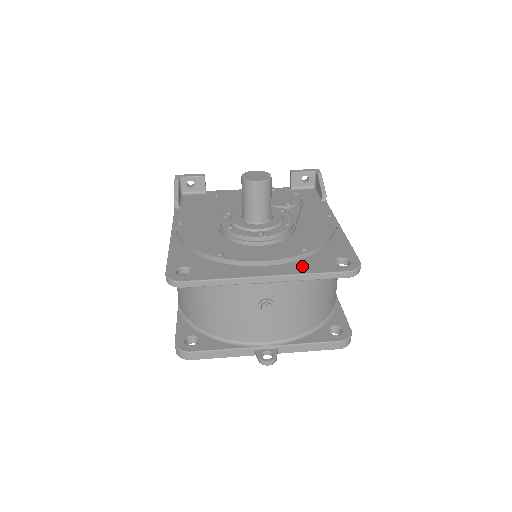
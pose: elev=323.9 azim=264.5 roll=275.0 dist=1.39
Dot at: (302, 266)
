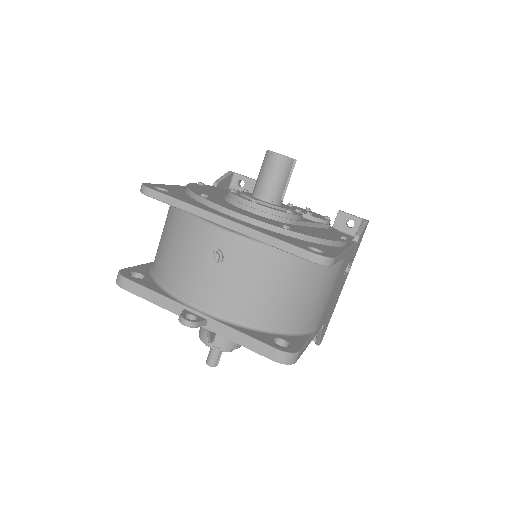
Dot at: (270, 232)
